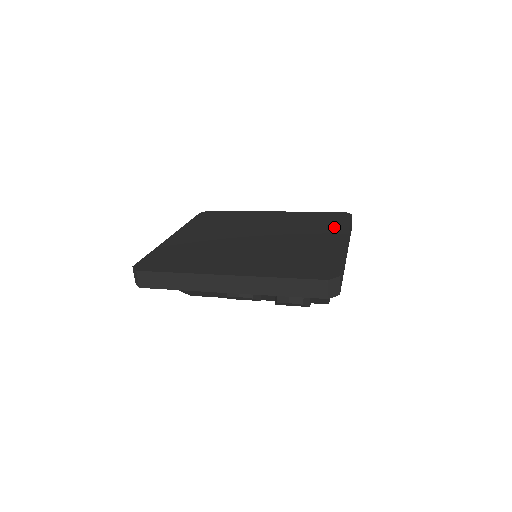
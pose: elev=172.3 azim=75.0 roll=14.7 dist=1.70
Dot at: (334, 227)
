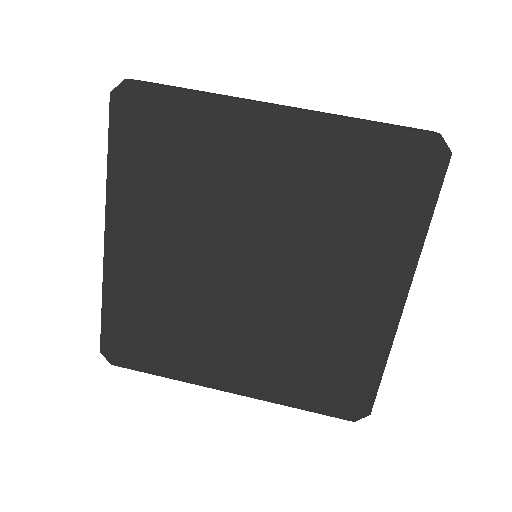
Dot at: (396, 235)
